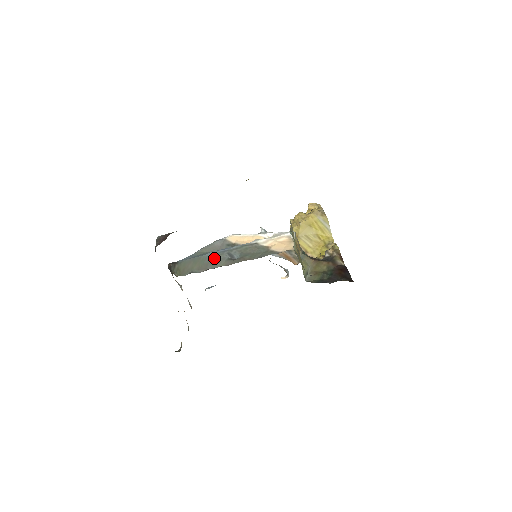
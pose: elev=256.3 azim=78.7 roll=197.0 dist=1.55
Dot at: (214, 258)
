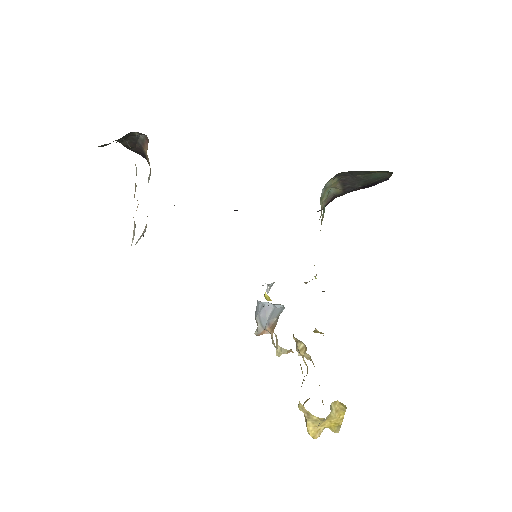
Dot at: occluded
